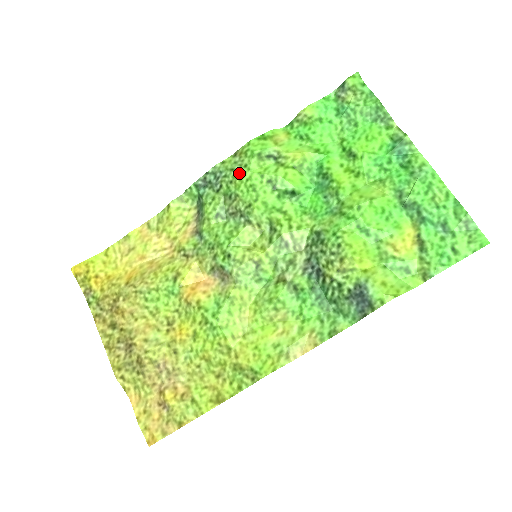
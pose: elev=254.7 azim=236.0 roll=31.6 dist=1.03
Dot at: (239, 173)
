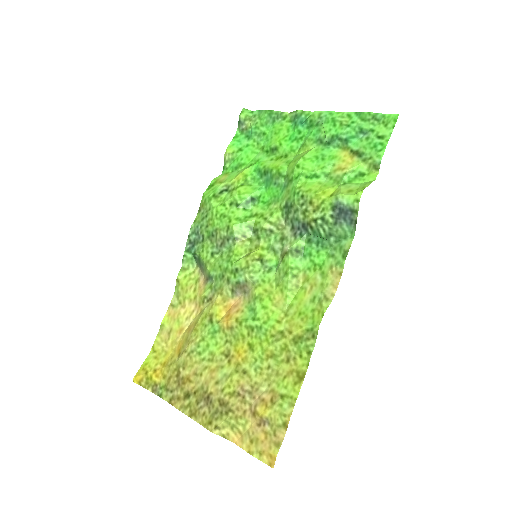
Dot at: (208, 216)
